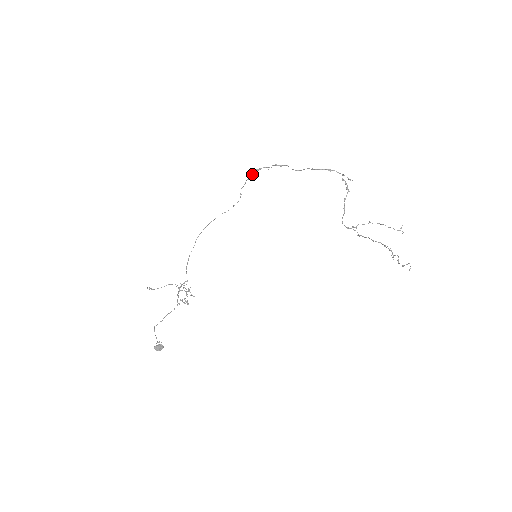
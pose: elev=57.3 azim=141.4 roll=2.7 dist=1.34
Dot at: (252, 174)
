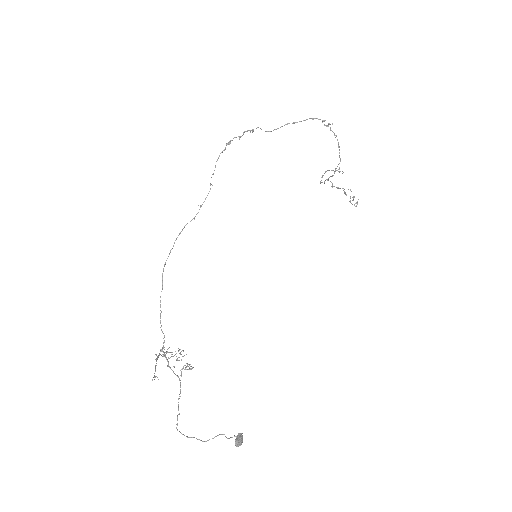
Dot at: (222, 152)
